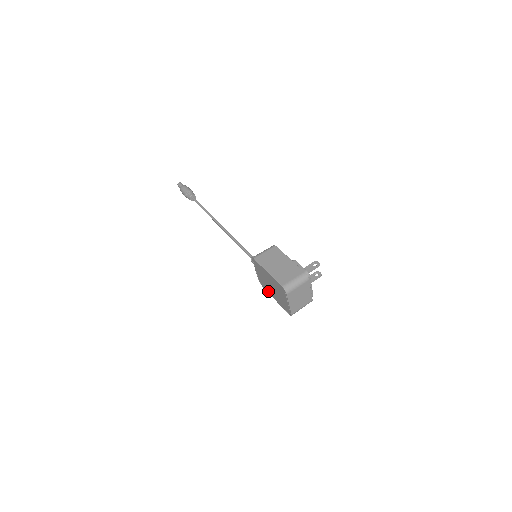
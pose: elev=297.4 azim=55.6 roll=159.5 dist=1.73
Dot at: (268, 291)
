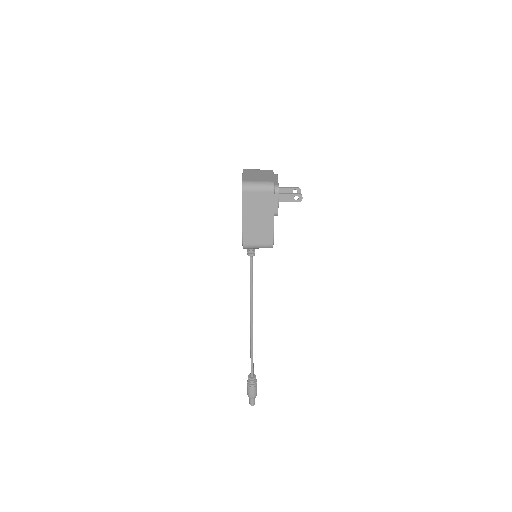
Dot at: (242, 230)
